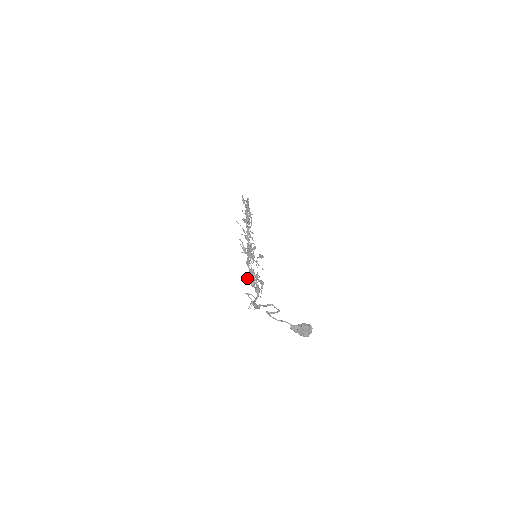
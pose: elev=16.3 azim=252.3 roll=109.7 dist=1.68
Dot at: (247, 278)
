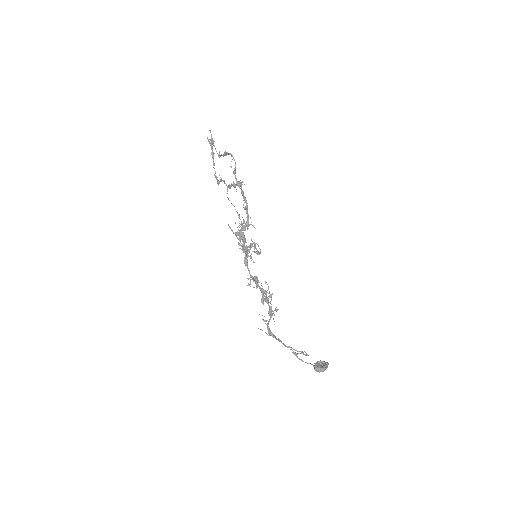
Dot at: (249, 285)
